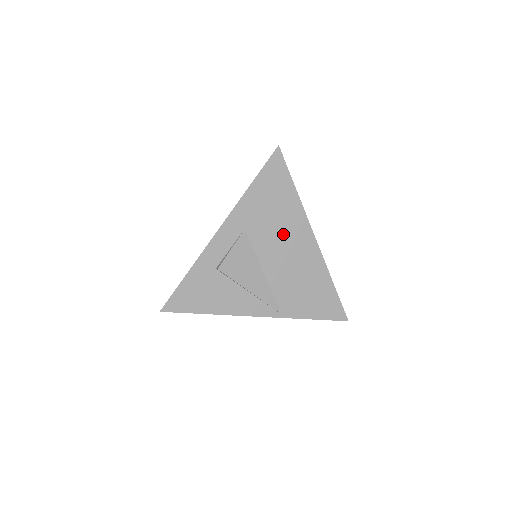
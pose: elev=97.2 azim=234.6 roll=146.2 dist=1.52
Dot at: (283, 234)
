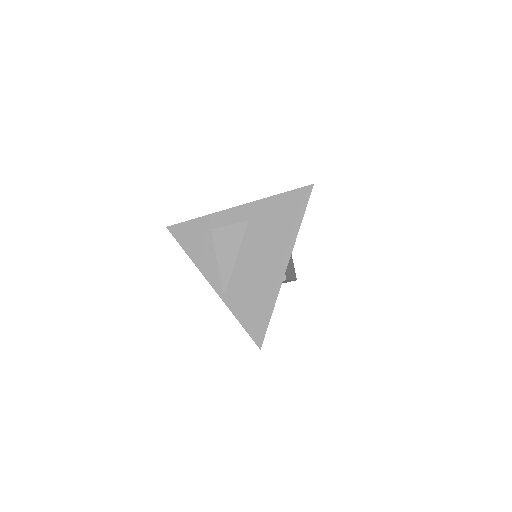
Dot at: (268, 245)
